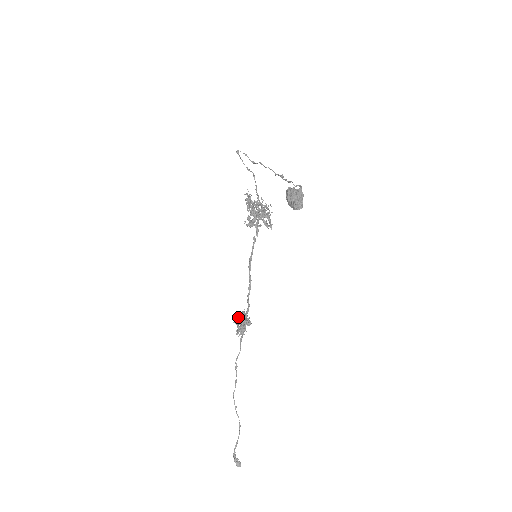
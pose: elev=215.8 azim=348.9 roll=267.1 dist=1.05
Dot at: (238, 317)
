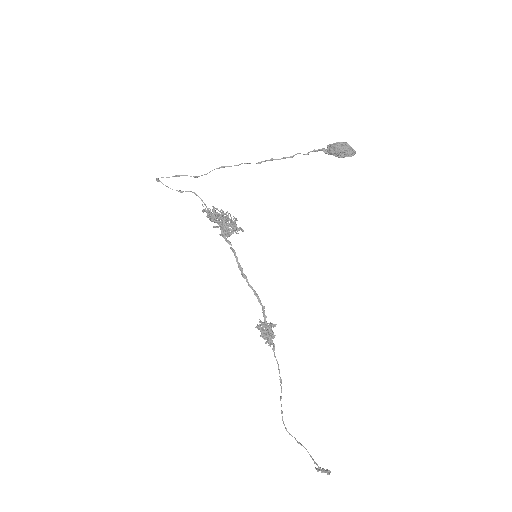
Dot at: (261, 329)
